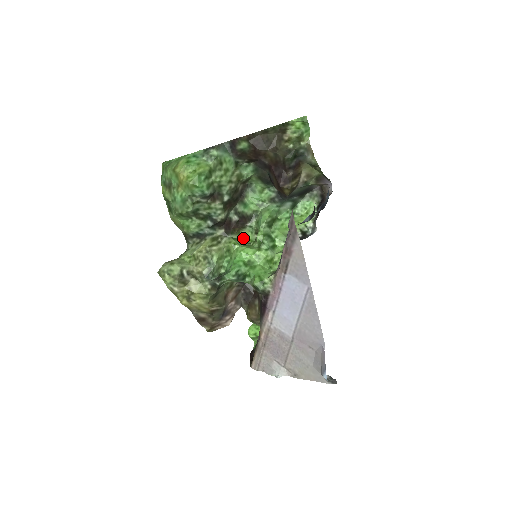
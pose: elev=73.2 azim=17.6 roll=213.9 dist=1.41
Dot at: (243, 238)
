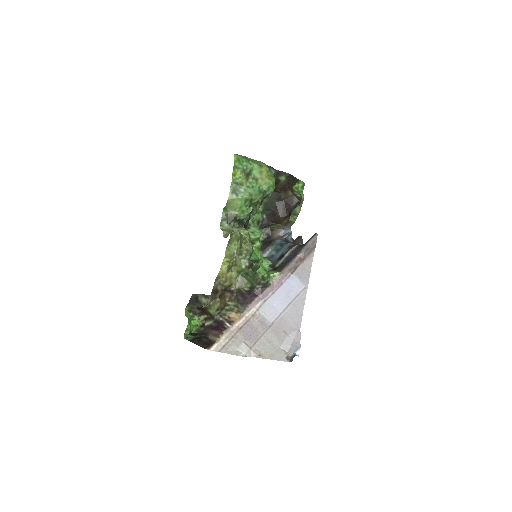
Dot at: occluded
